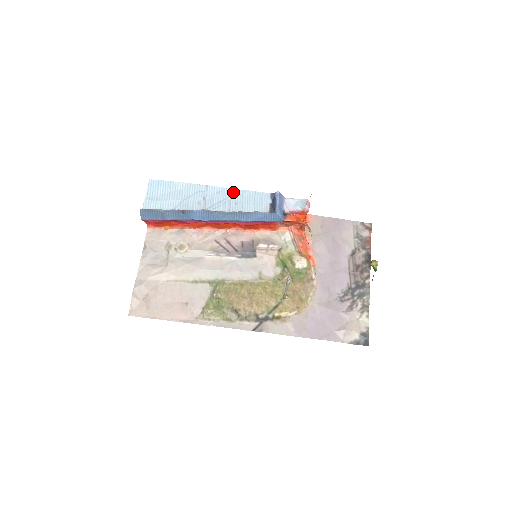
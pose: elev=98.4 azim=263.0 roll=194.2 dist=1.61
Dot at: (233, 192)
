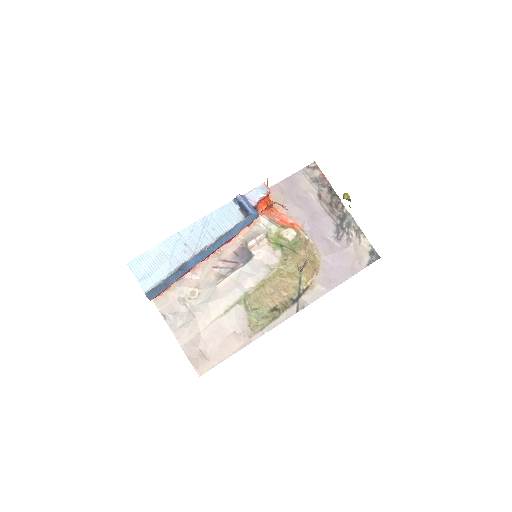
Dot at: (203, 222)
